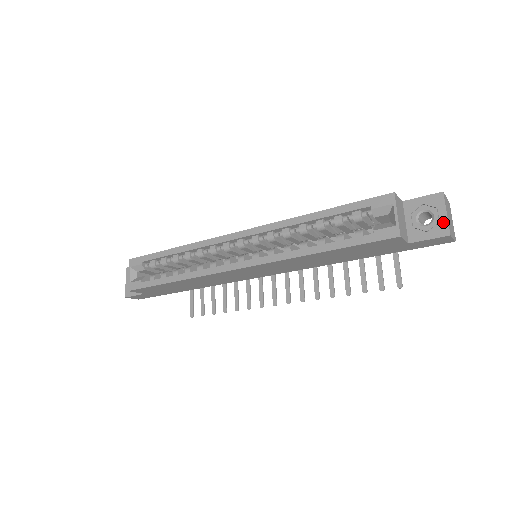
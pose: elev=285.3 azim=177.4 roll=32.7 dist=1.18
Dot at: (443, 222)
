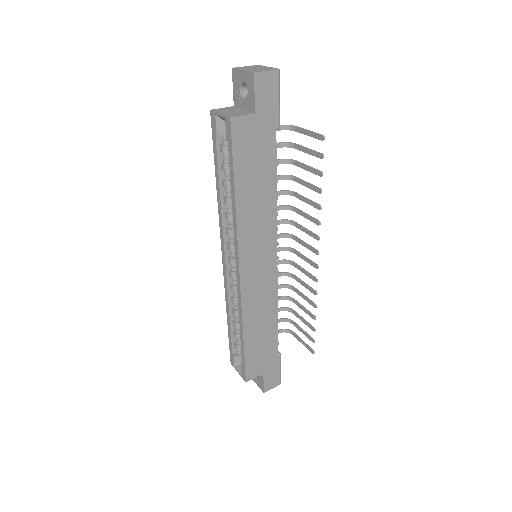
Dot at: (246, 76)
